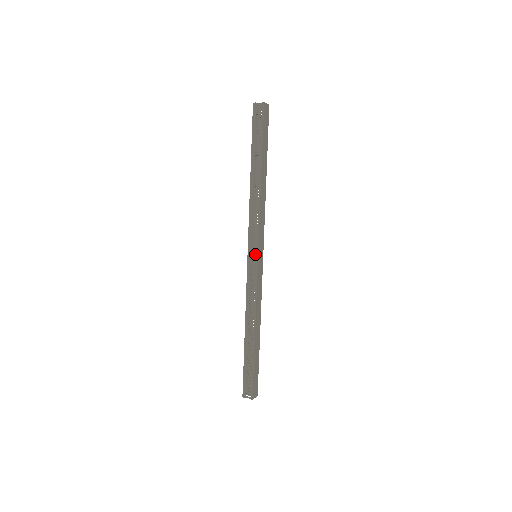
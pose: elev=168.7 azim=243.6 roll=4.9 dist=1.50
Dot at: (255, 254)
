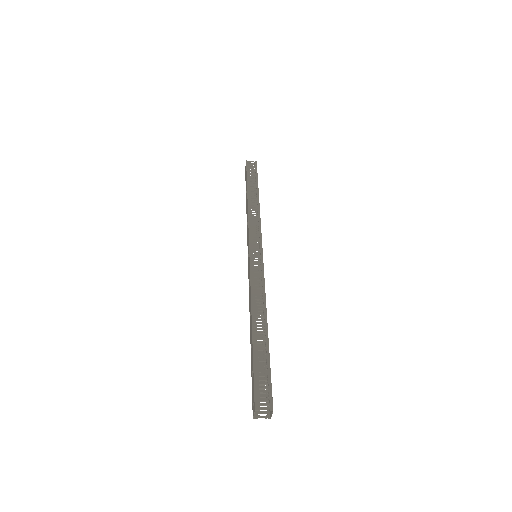
Dot at: (259, 249)
